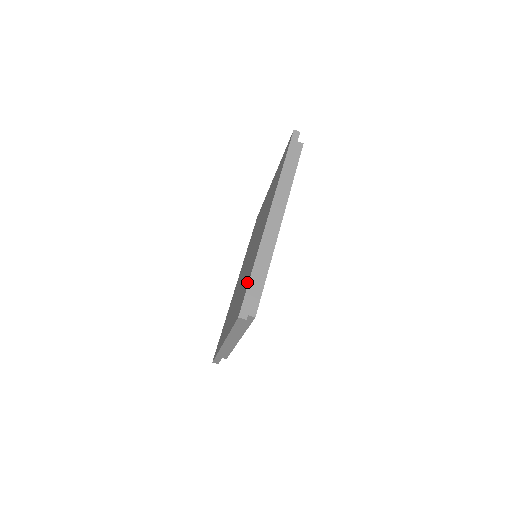
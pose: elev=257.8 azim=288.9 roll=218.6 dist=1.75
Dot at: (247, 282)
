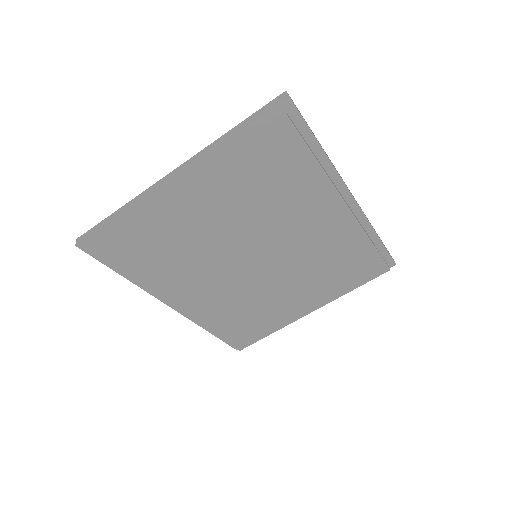
Dot at: occluded
